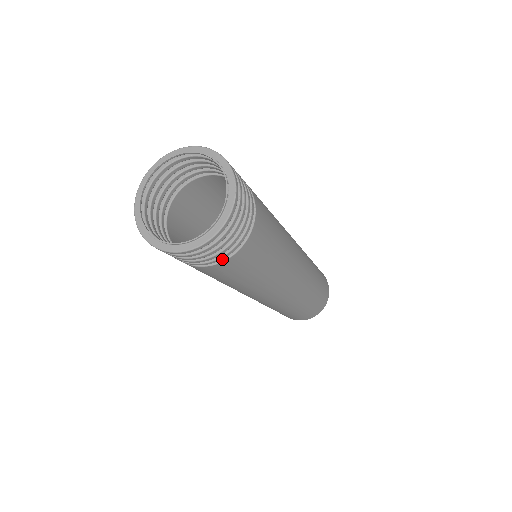
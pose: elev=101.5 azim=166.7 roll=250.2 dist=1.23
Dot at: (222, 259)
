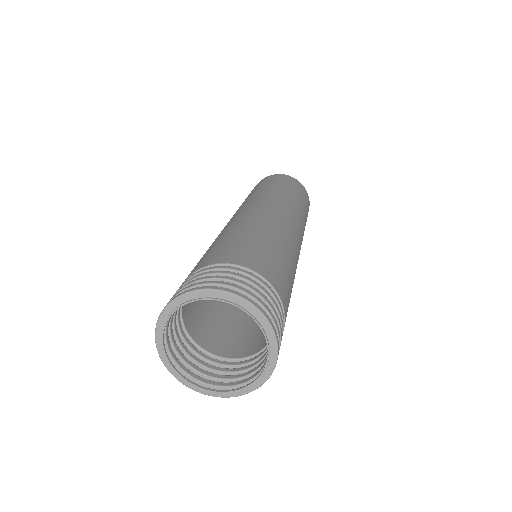
Dot at: (236, 361)
